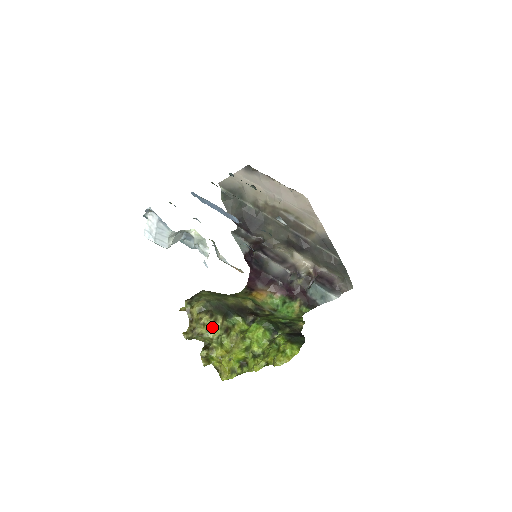
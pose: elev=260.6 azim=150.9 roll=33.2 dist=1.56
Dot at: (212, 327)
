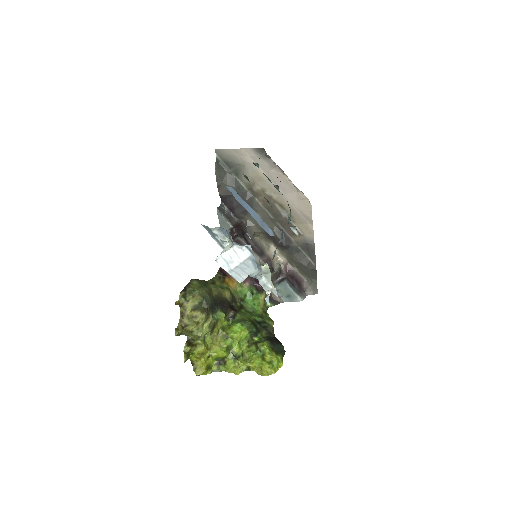
Dot at: (202, 325)
